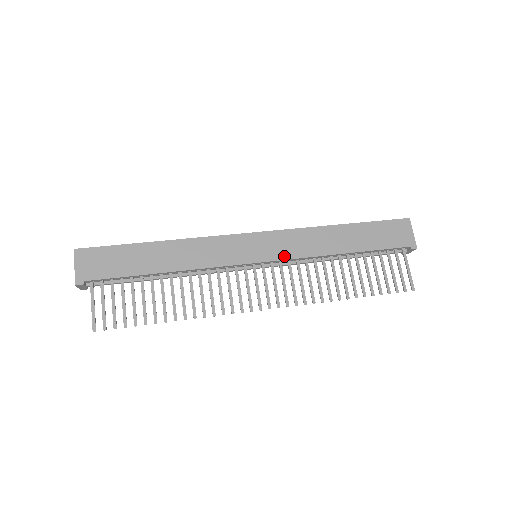
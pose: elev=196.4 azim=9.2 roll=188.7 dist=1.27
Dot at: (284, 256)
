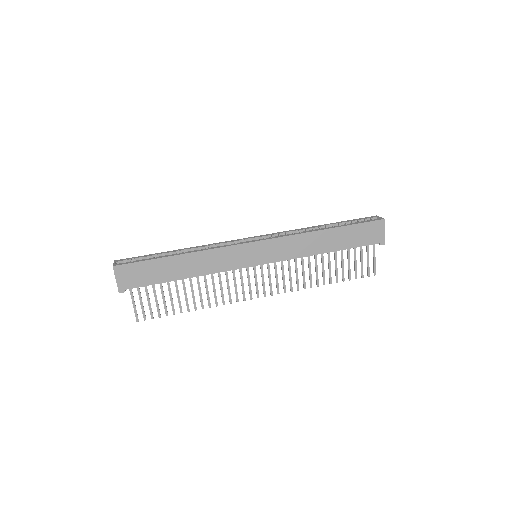
Dot at: (278, 259)
